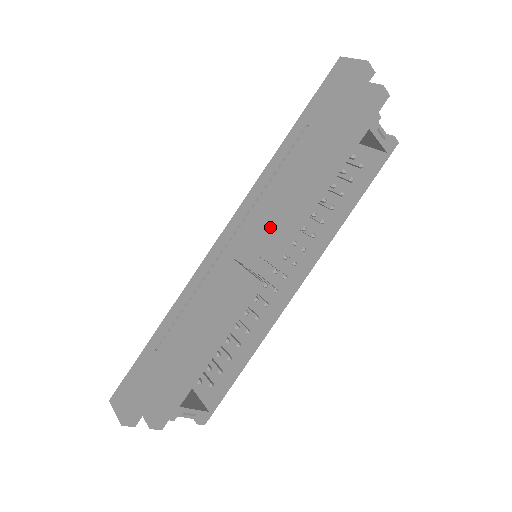
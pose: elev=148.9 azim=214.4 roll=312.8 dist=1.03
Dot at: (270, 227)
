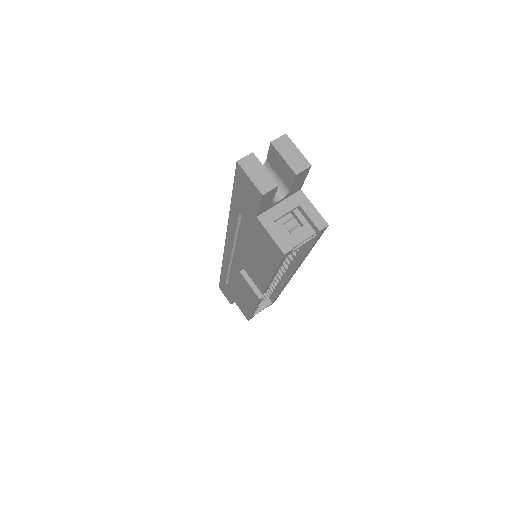
Dot at: (251, 273)
